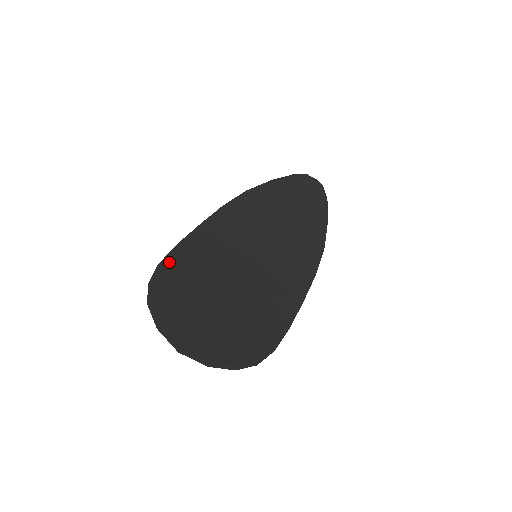
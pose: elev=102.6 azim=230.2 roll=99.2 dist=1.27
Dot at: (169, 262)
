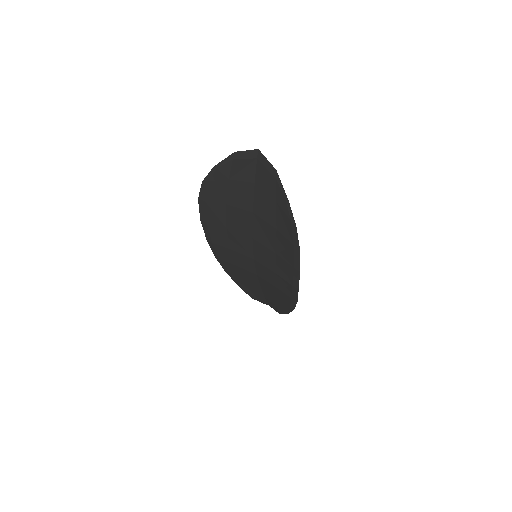
Dot at: (205, 204)
